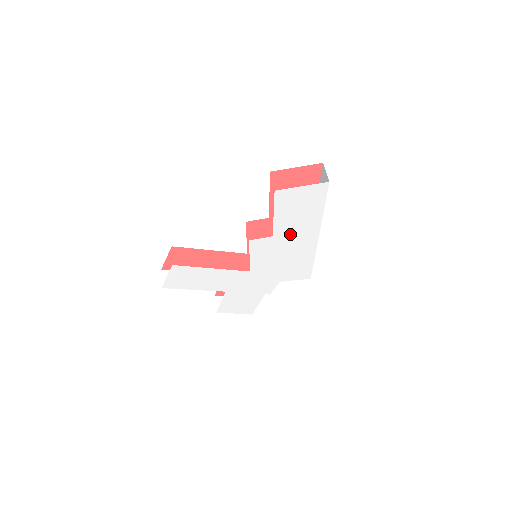
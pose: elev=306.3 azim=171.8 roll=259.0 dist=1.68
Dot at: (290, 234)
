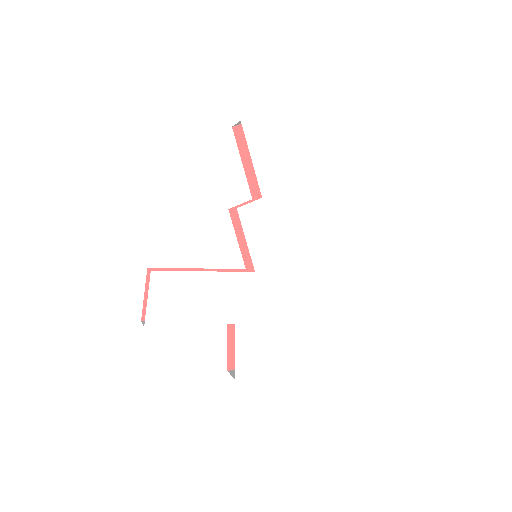
Dot at: (281, 192)
